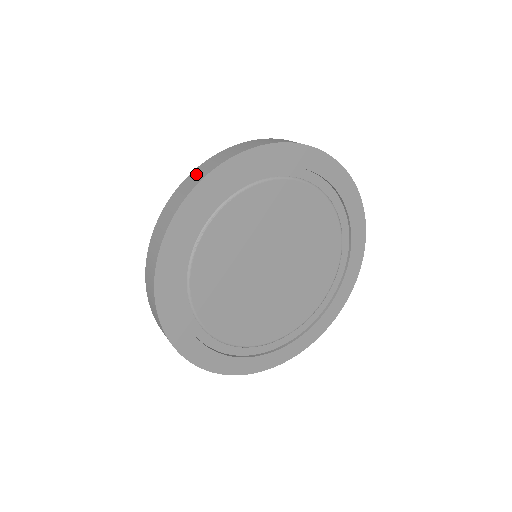
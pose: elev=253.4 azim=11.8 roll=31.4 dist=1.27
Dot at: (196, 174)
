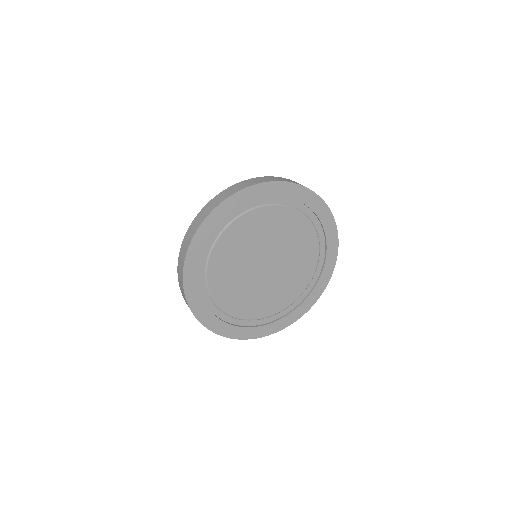
Dot at: (198, 218)
